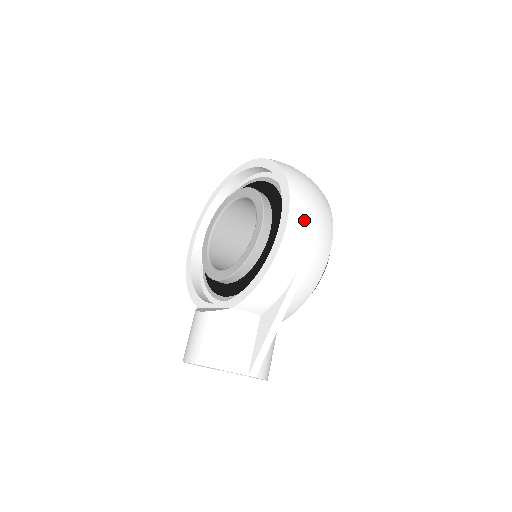
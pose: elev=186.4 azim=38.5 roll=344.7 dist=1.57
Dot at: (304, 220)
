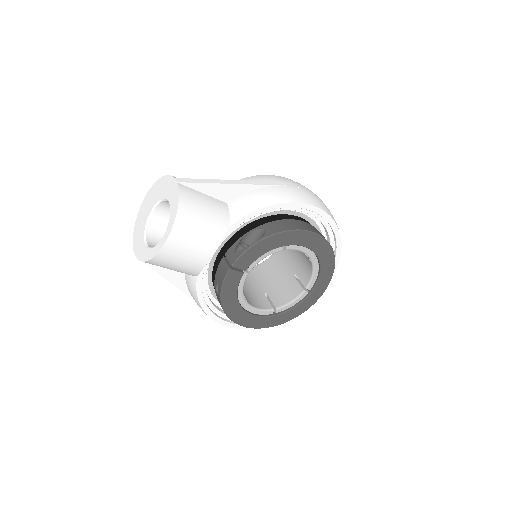
Dot at: occluded
